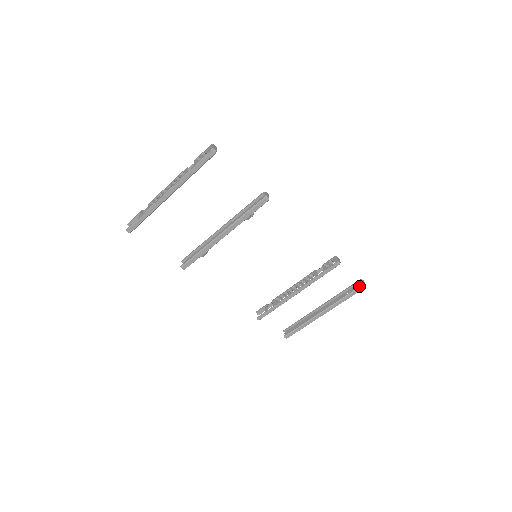
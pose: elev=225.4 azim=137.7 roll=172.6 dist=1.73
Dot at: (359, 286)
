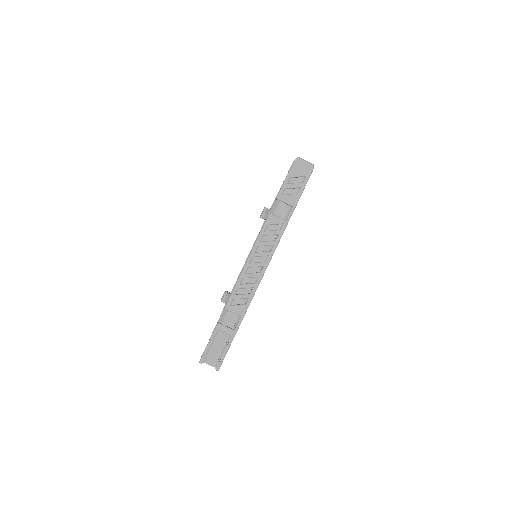
Dot at: occluded
